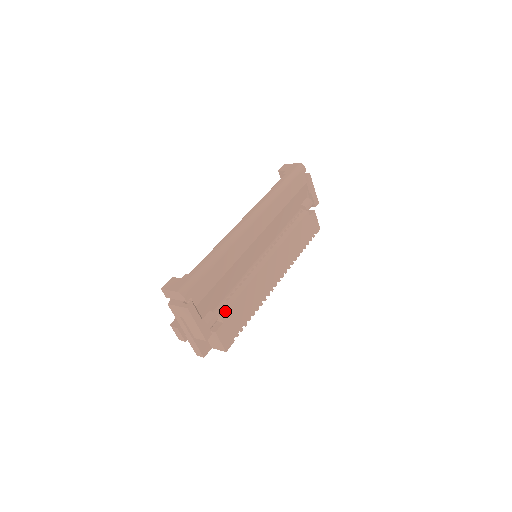
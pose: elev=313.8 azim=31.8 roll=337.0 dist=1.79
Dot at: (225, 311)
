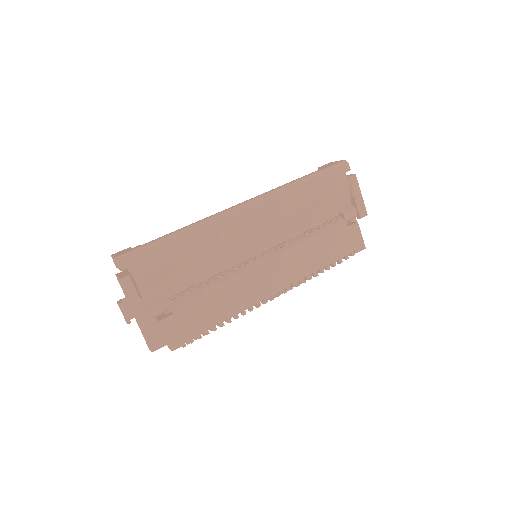
Dot at: (180, 301)
